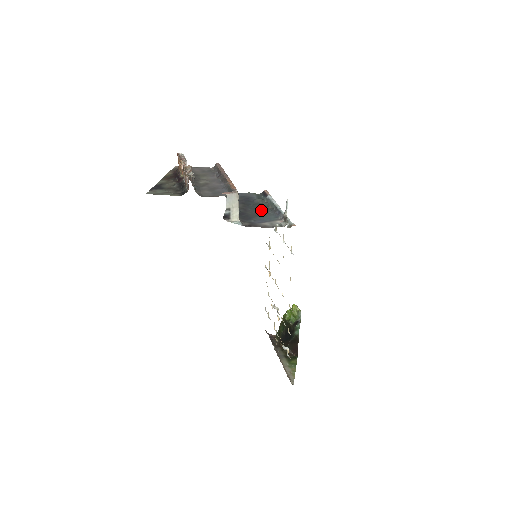
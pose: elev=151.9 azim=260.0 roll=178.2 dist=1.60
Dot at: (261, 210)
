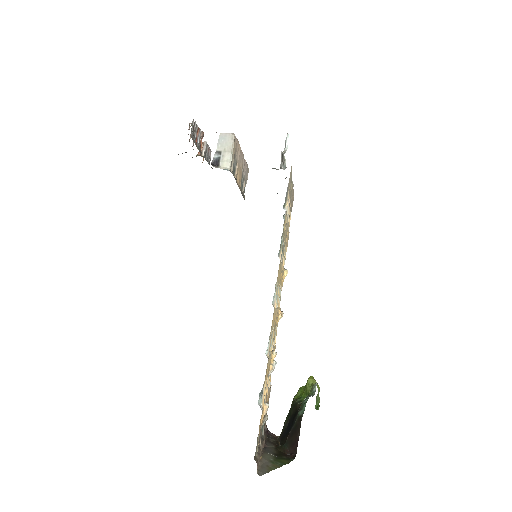
Dot at: occluded
